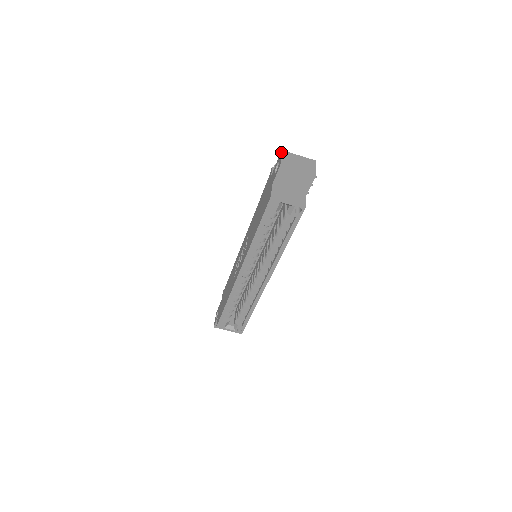
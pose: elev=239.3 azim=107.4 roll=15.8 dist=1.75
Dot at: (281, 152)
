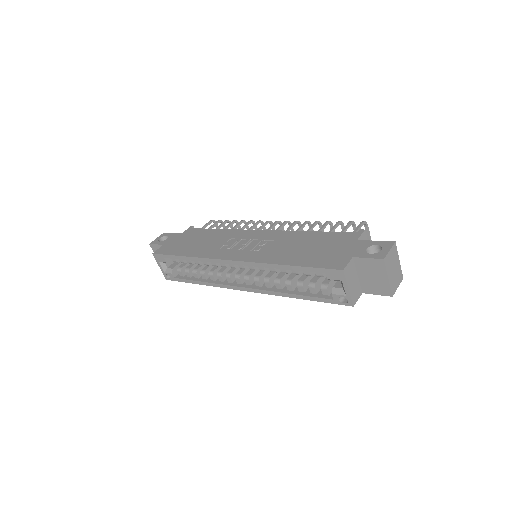
Dot at: (394, 244)
